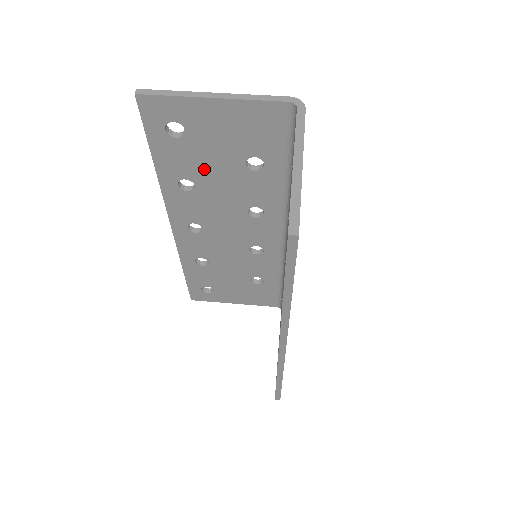
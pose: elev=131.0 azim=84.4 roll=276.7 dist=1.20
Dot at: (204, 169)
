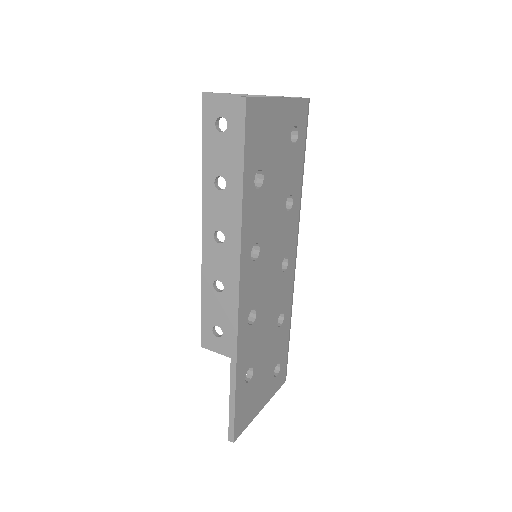
Dot at: (235, 166)
